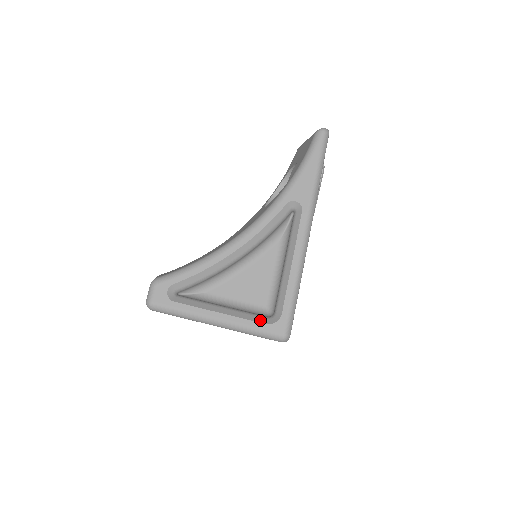
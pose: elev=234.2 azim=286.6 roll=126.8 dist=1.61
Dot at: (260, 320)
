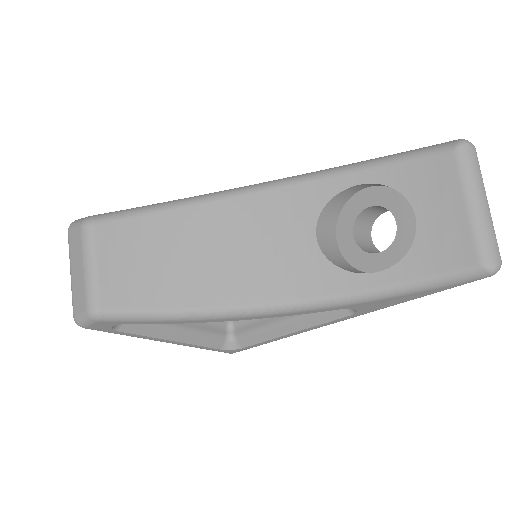
Dot at: (216, 345)
